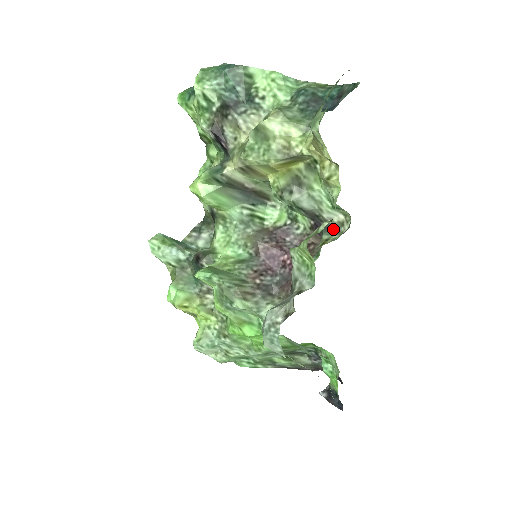
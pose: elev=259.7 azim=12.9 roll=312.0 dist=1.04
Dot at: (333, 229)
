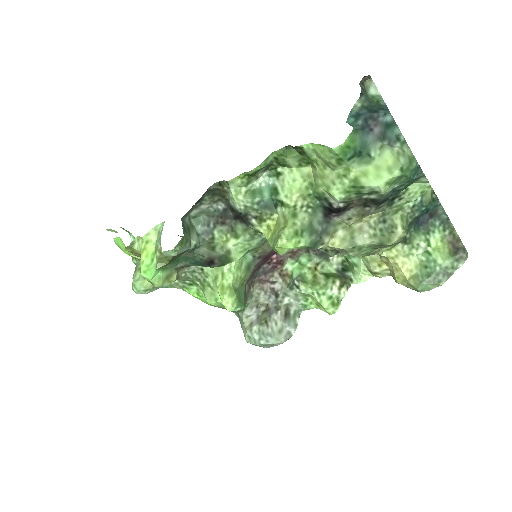
Dot at: (326, 256)
